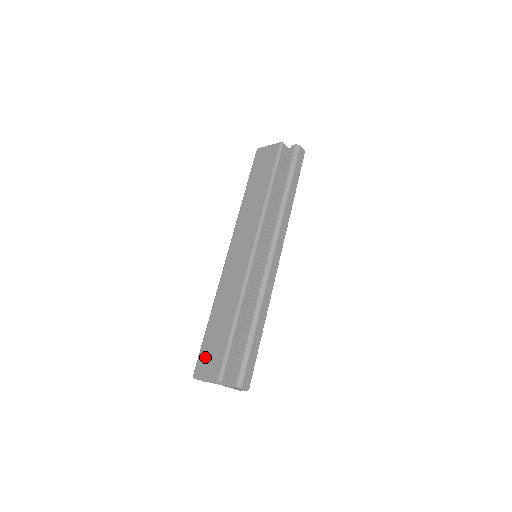
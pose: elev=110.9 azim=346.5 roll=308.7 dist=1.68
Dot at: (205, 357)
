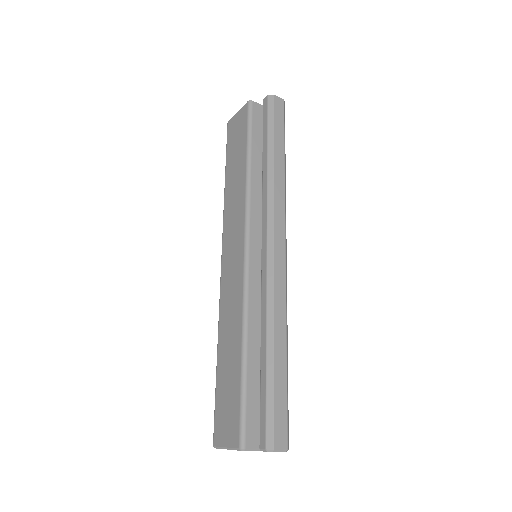
Dot at: (220, 415)
